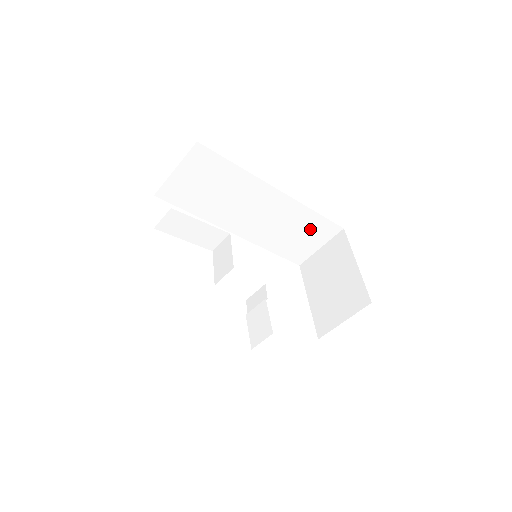
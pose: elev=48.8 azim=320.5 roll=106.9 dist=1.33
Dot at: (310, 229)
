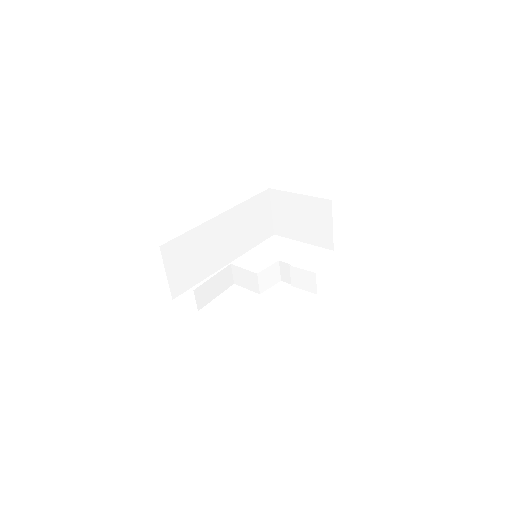
Dot at: (256, 211)
